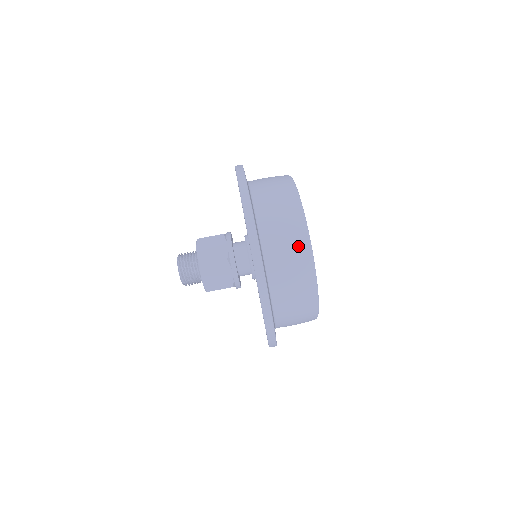
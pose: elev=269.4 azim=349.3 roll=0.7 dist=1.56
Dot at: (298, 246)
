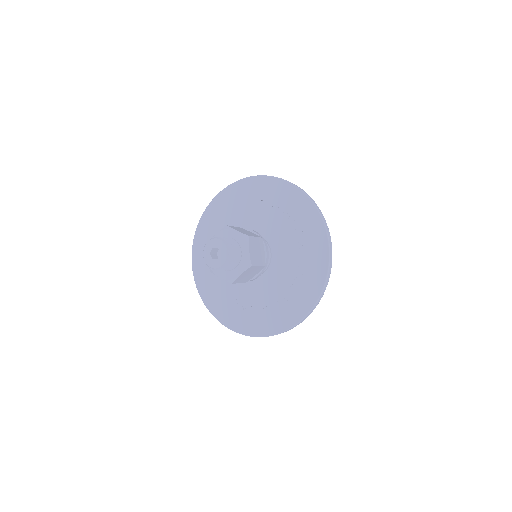
Dot at: occluded
